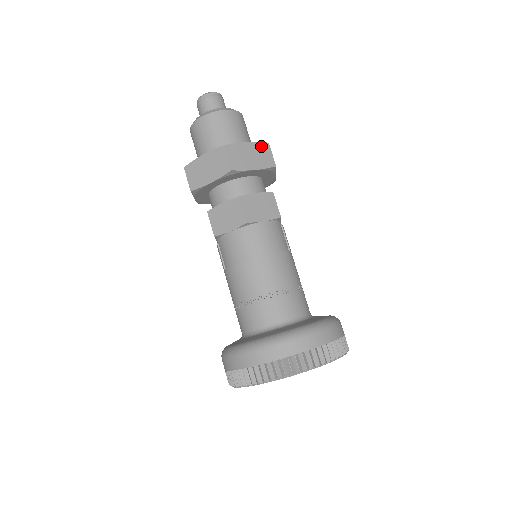
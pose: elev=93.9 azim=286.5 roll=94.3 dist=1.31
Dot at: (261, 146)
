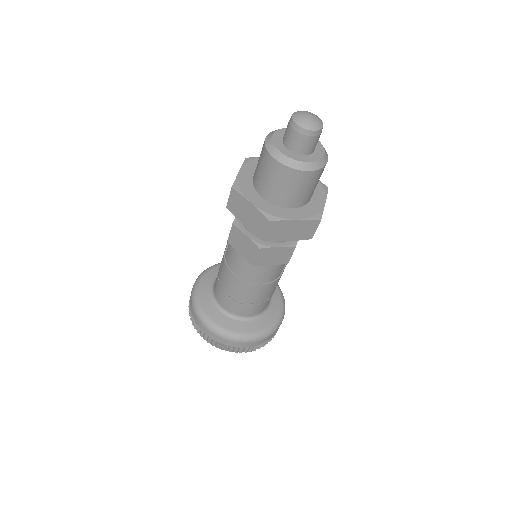
Dot at: (310, 223)
